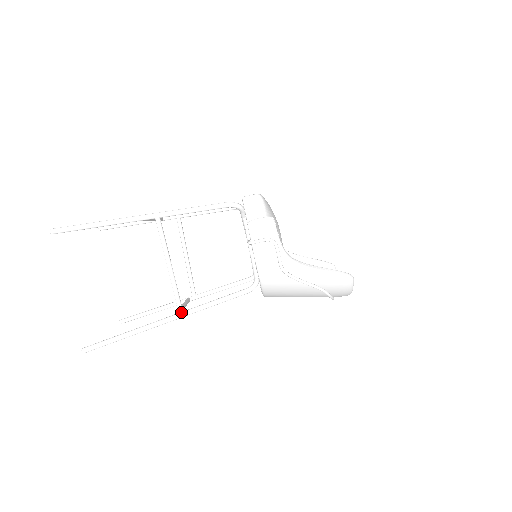
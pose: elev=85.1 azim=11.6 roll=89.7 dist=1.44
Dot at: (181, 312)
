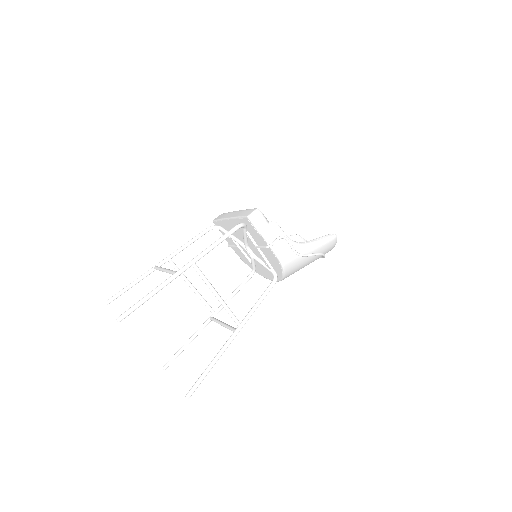
Dot at: (240, 324)
